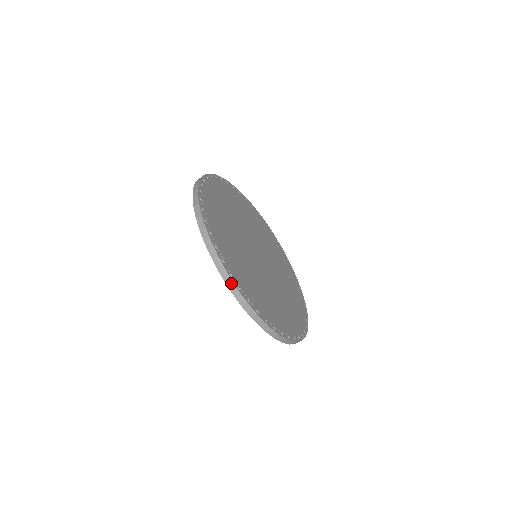
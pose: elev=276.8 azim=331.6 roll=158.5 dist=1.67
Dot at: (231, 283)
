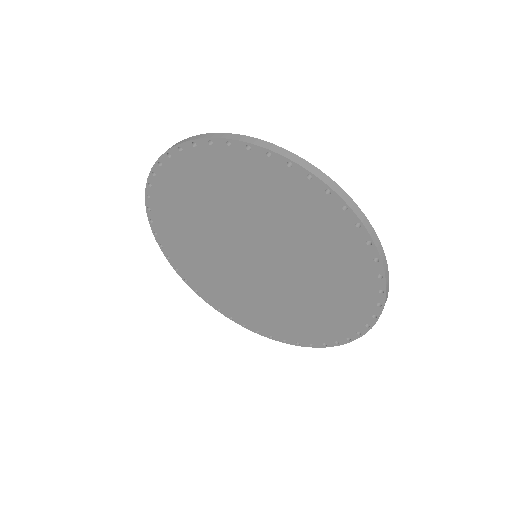
Dot at: (323, 175)
